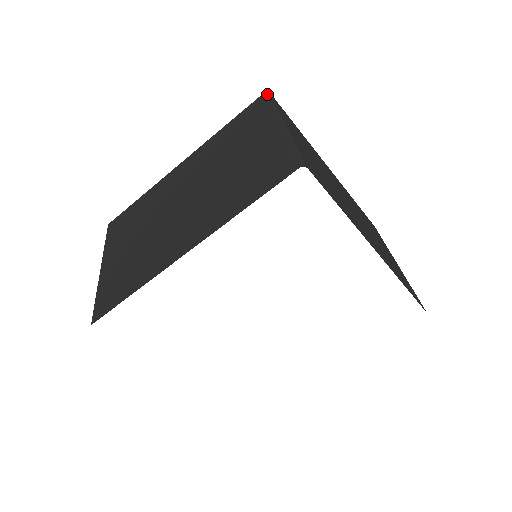
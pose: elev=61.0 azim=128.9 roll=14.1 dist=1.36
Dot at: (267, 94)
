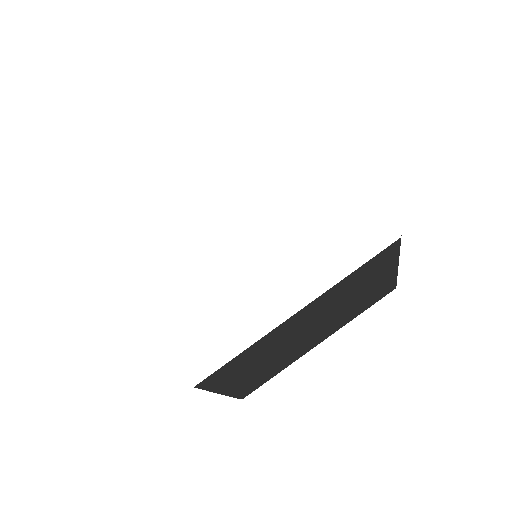
Dot at: occluded
